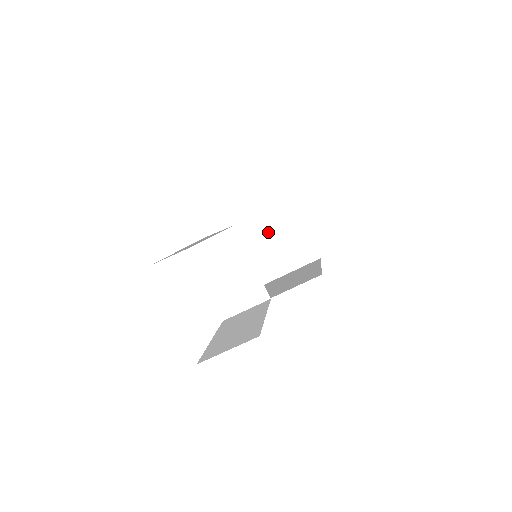
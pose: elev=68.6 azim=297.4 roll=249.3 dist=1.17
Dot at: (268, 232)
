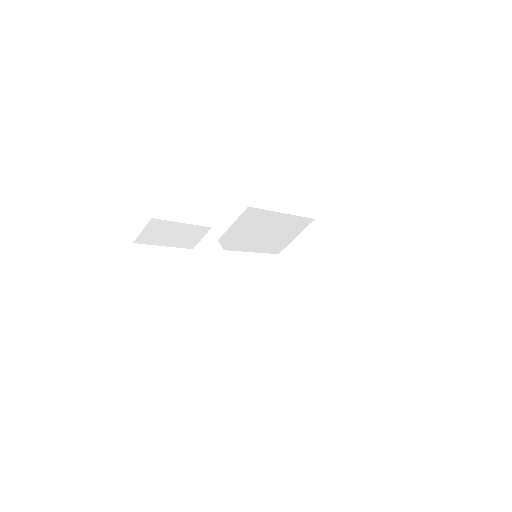
Dot at: (307, 253)
